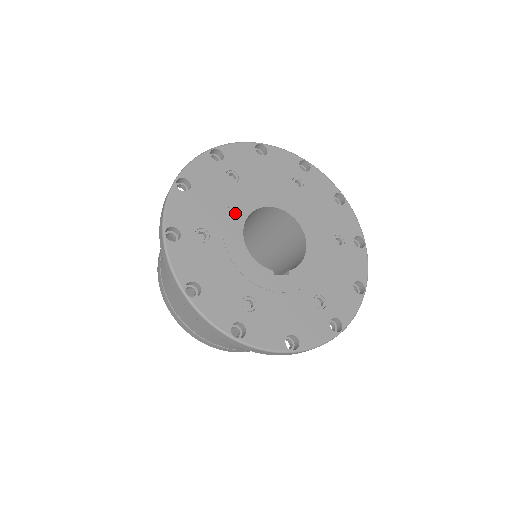
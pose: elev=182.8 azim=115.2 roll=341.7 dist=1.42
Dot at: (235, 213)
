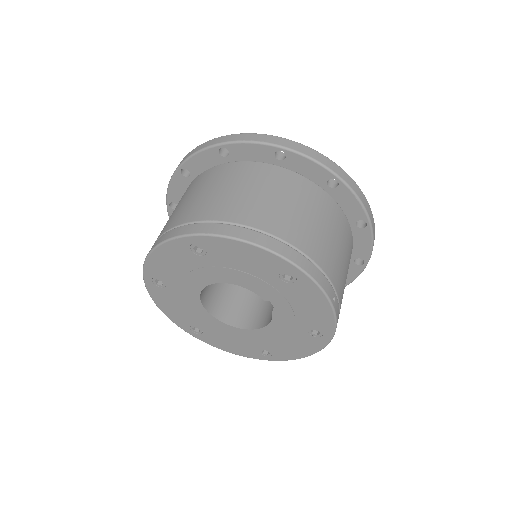
Dot at: occluded
